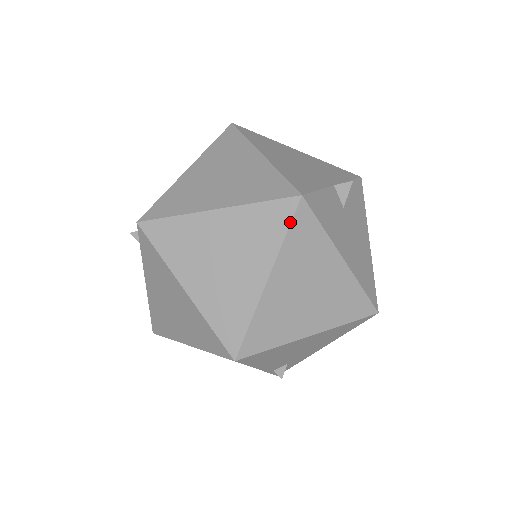
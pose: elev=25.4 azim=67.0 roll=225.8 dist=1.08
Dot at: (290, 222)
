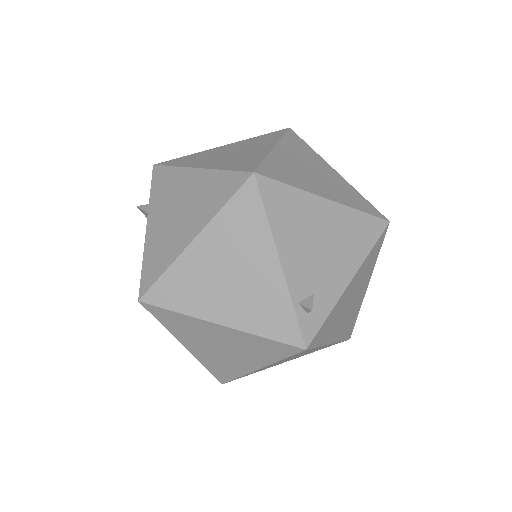
Dot at: (285, 133)
